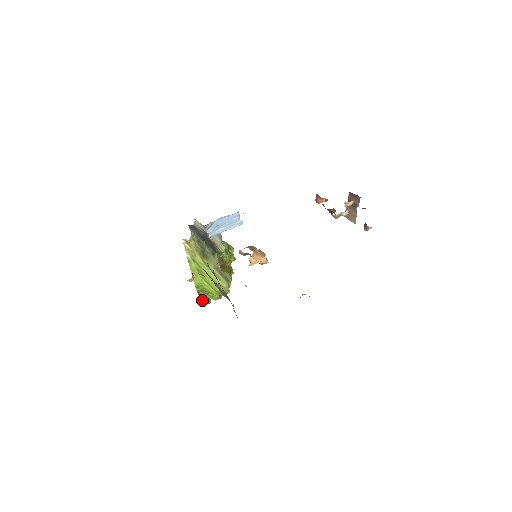
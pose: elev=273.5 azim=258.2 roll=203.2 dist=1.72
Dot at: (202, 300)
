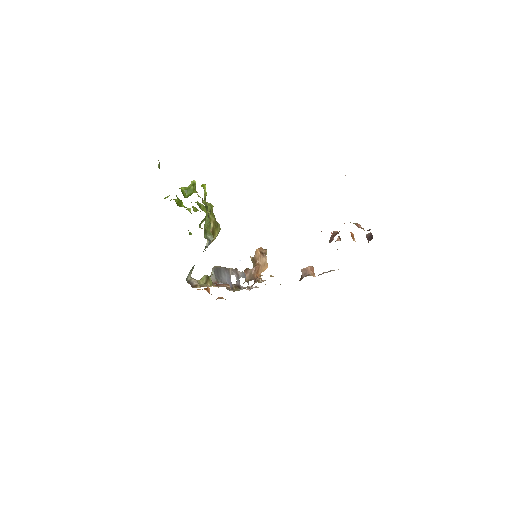
Dot at: occluded
